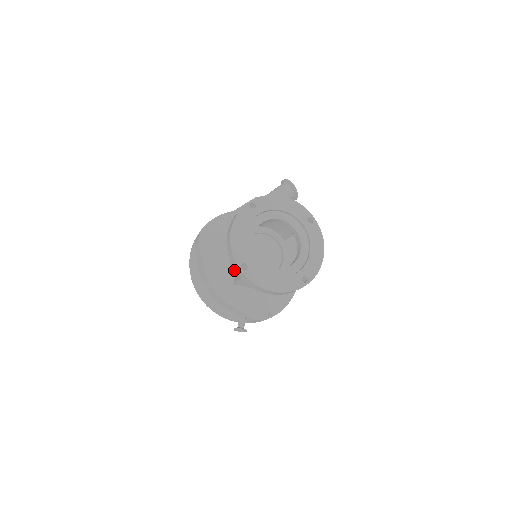
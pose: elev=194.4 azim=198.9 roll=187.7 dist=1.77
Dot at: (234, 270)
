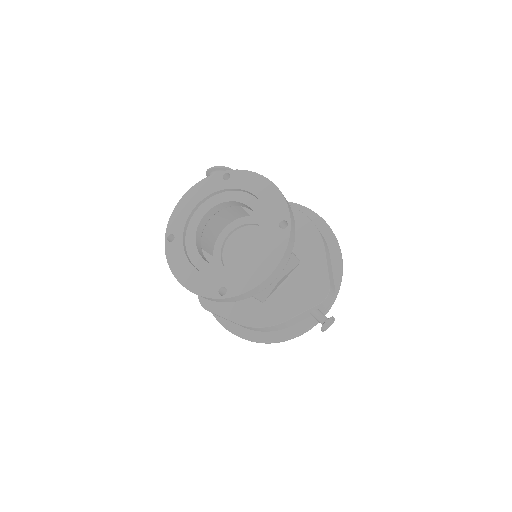
Dot at: occluded
